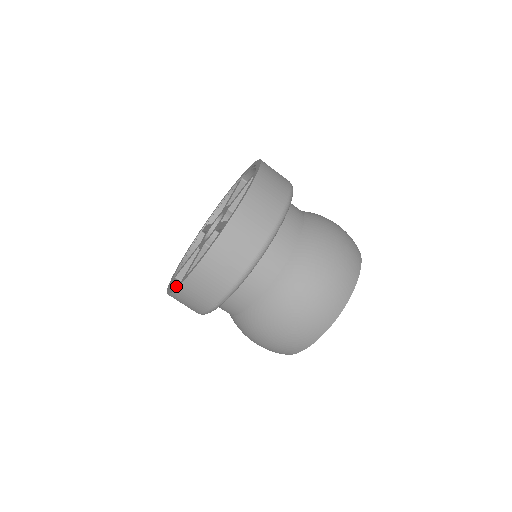
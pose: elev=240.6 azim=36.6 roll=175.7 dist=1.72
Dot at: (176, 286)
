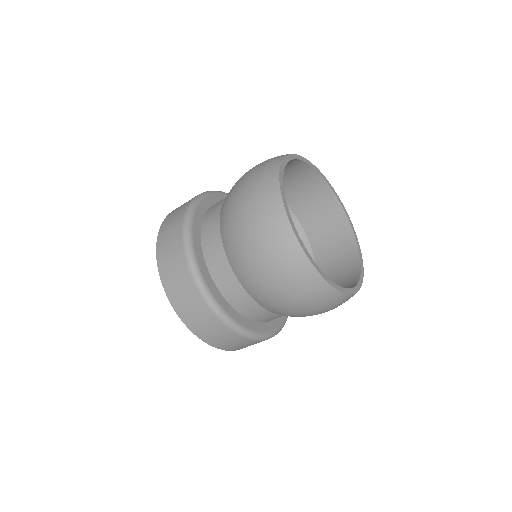
Dot at: occluded
